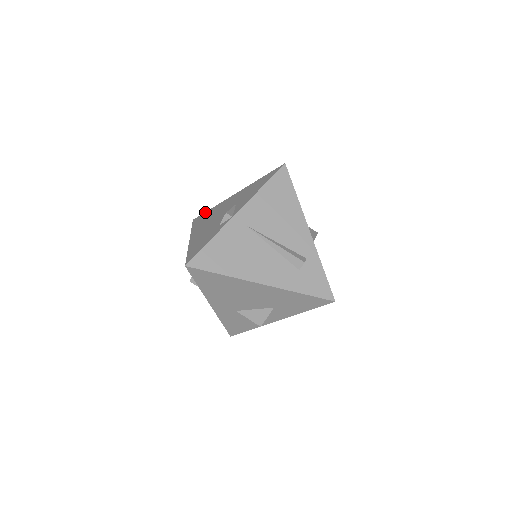
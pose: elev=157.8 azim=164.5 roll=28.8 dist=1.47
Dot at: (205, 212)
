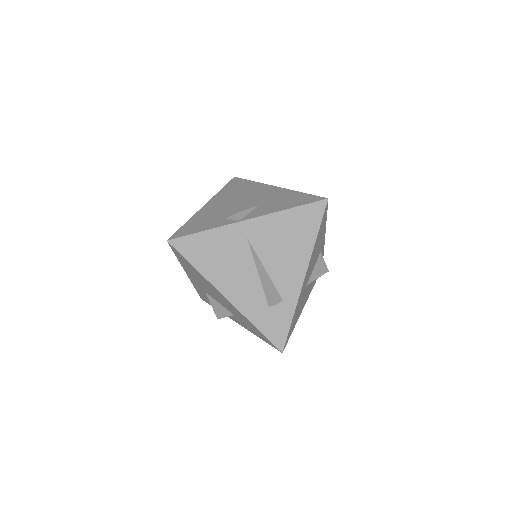
Dot at: (246, 179)
